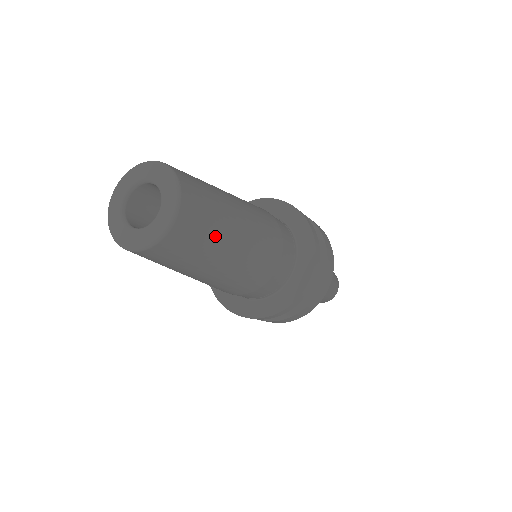
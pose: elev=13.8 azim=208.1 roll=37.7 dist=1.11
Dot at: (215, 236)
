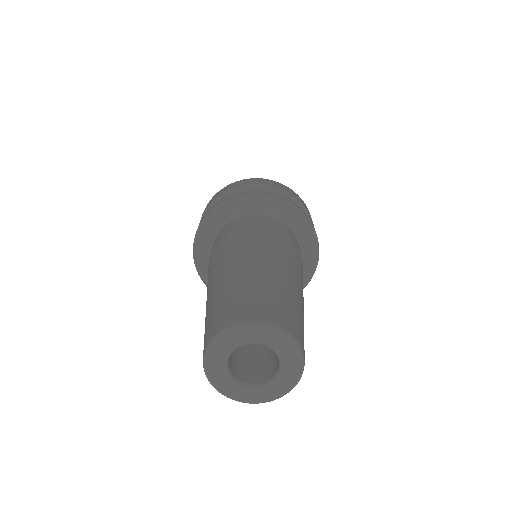
Dot at: occluded
